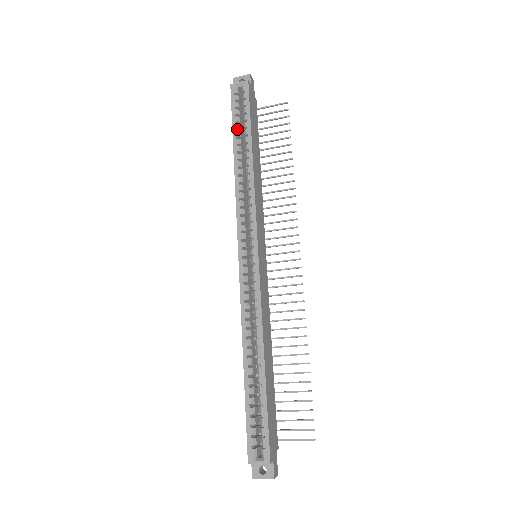
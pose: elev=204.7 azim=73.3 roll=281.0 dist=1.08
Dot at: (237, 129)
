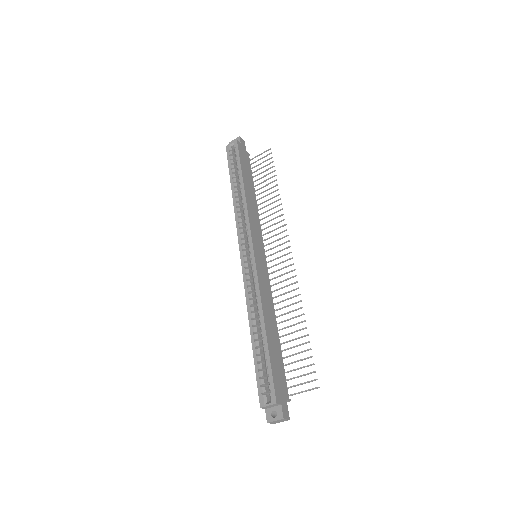
Dot at: (233, 173)
